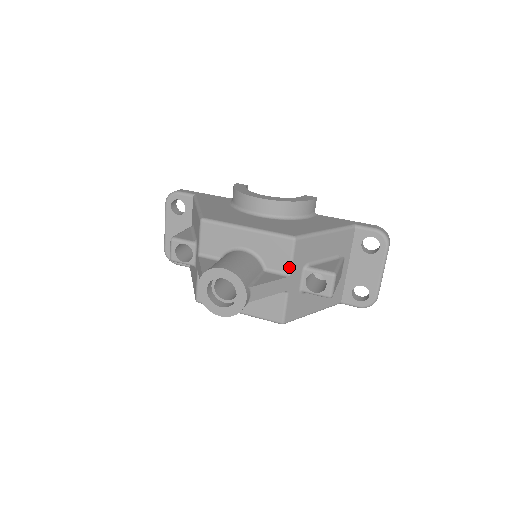
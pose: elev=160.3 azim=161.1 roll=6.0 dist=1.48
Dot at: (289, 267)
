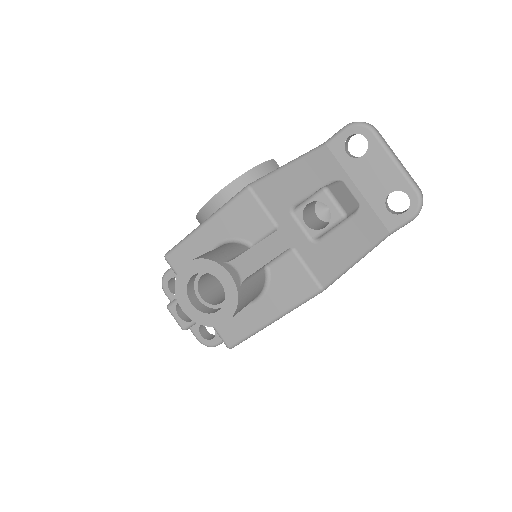
Dot at: (270, 220)
